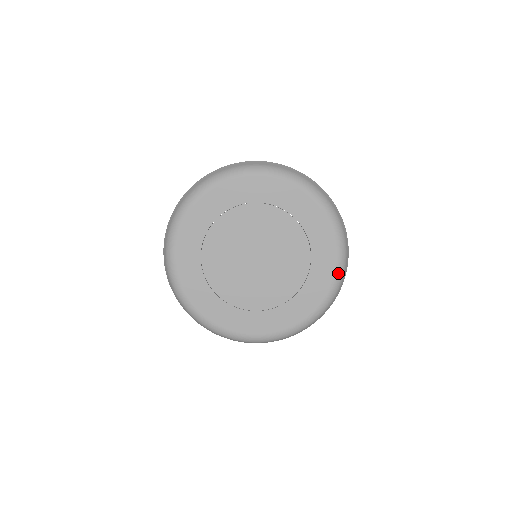
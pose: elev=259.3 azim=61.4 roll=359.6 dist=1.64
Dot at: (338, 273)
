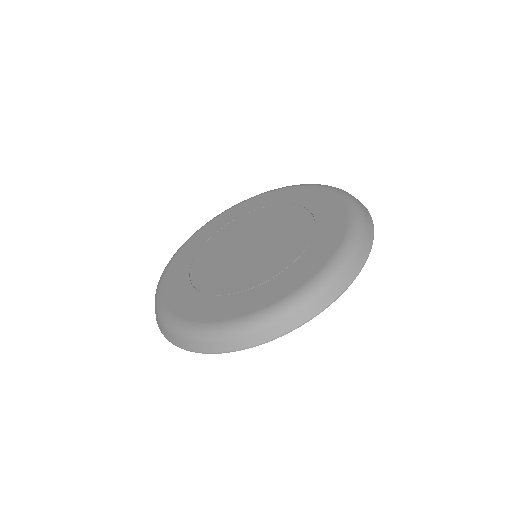
Dot at: (353, 215)
